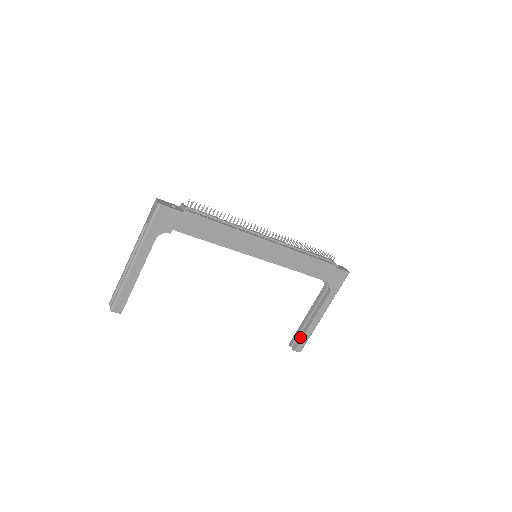
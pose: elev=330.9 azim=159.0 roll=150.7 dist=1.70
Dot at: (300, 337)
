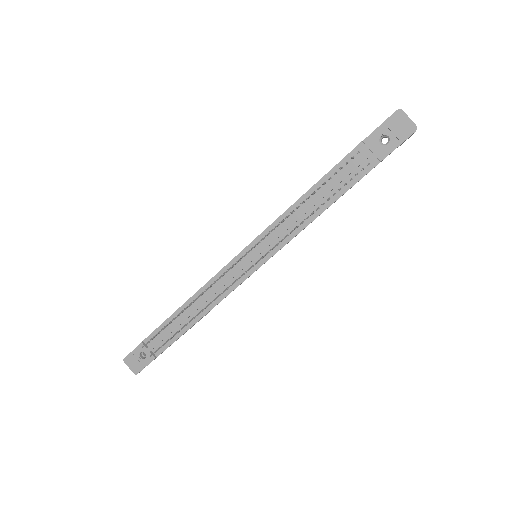
Dot at: occluded
